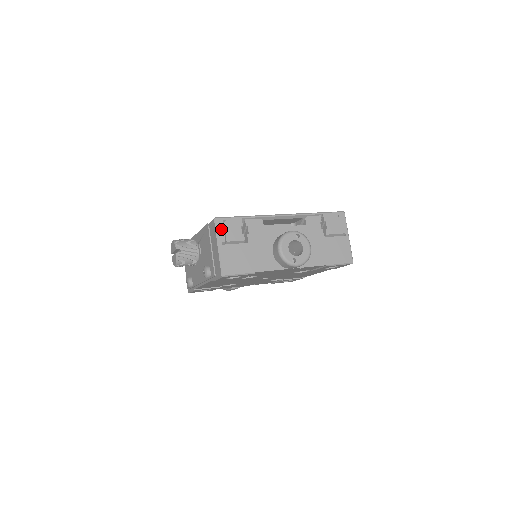
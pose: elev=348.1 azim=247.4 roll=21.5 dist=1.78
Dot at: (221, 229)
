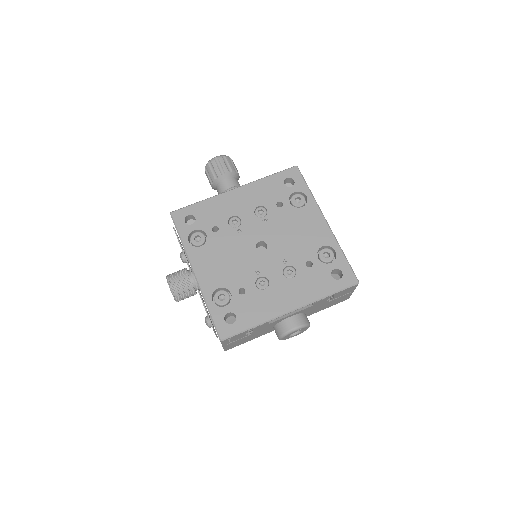
Dot at: (226, 342)
